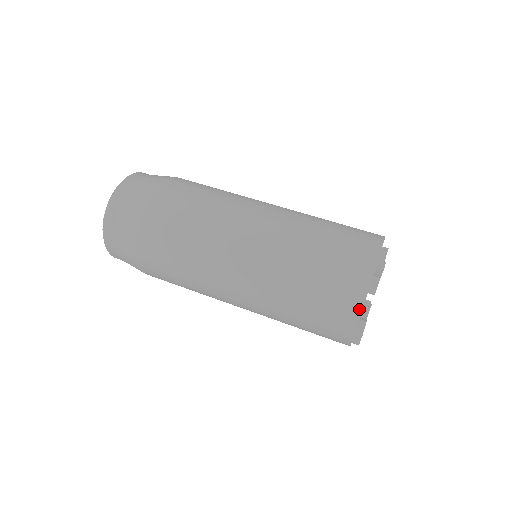
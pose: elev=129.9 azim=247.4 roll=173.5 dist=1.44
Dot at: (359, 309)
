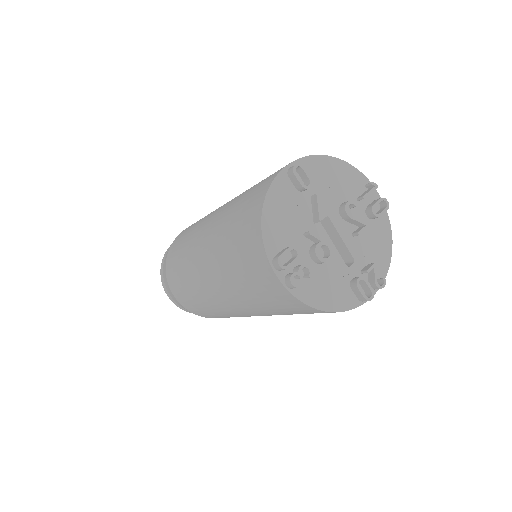
Dot at: (259, 220)
